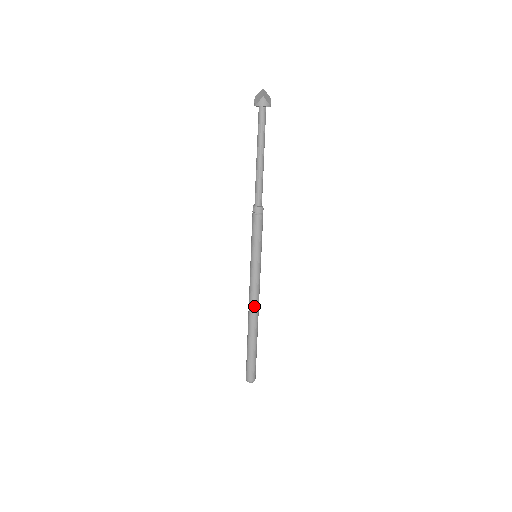
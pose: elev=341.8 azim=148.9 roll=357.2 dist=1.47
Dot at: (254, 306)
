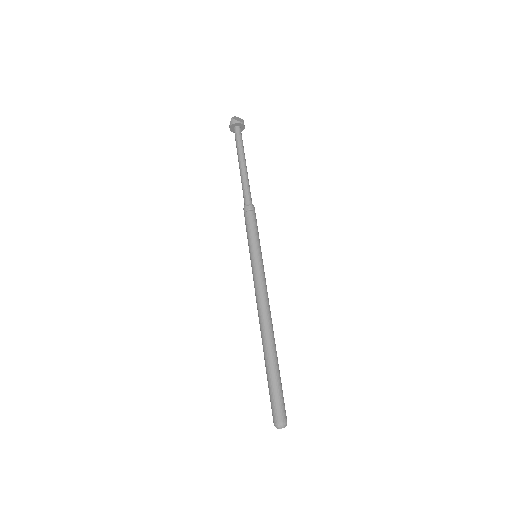
Dot at: (261, 311)
